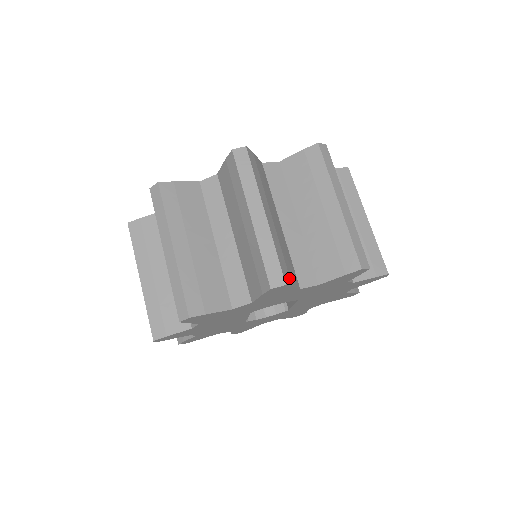
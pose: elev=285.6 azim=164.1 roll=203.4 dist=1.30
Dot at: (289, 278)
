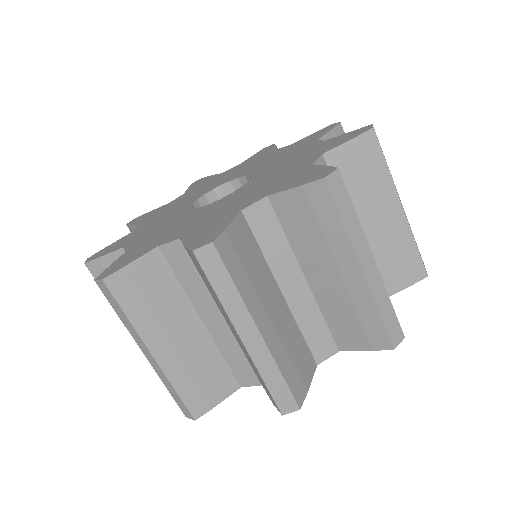
Dot at: (303, 387)
